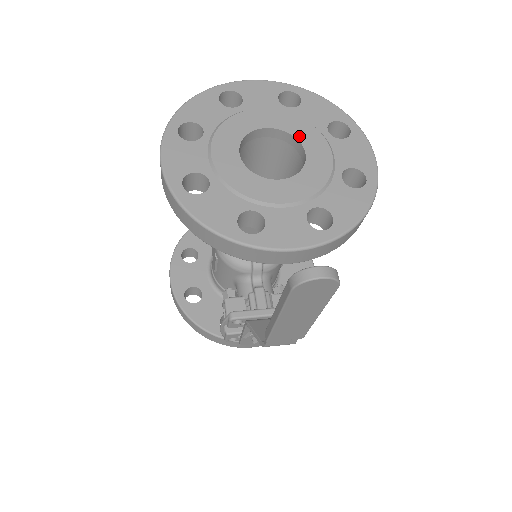
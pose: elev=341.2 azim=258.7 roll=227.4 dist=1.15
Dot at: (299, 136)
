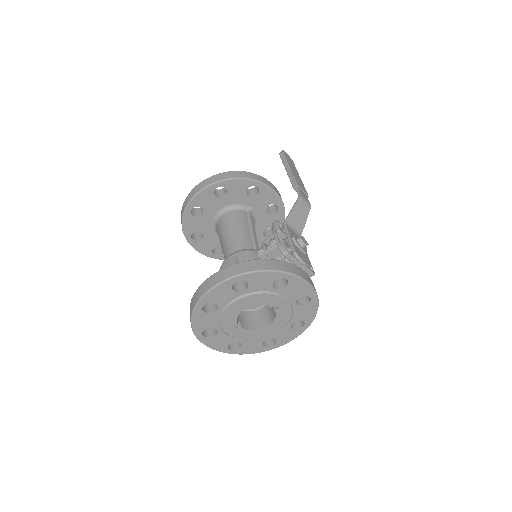
Dot at: occluded
